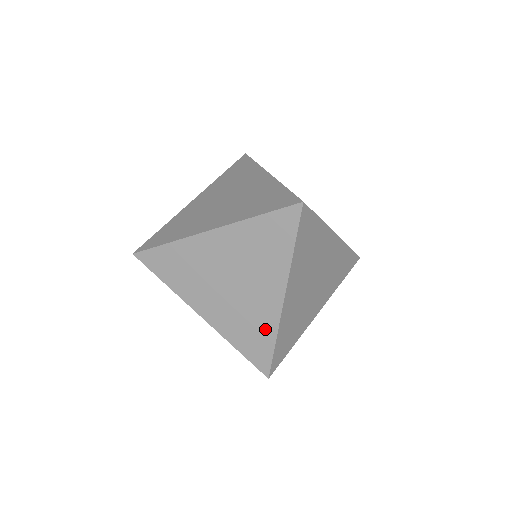
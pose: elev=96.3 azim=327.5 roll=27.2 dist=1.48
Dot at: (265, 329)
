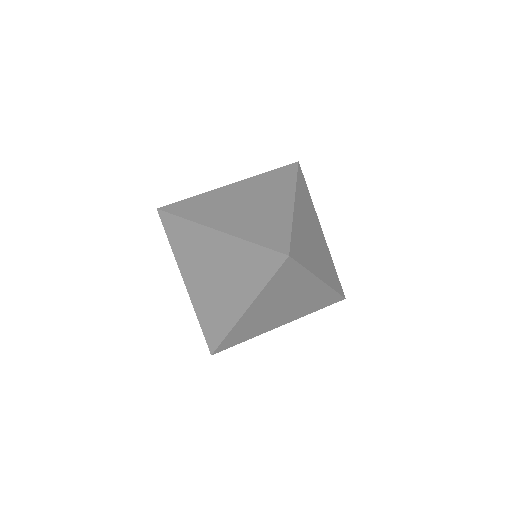
Dot at: (223, 322)
